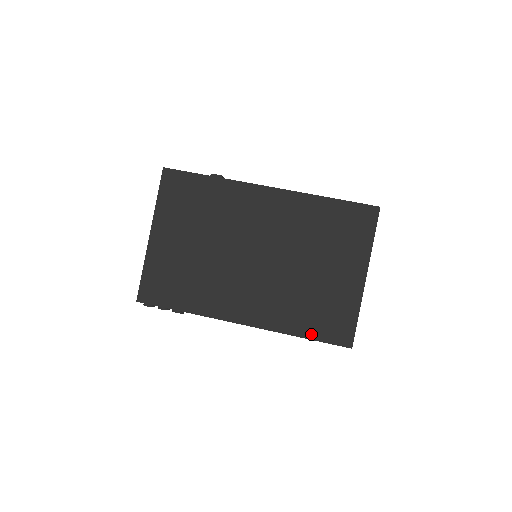
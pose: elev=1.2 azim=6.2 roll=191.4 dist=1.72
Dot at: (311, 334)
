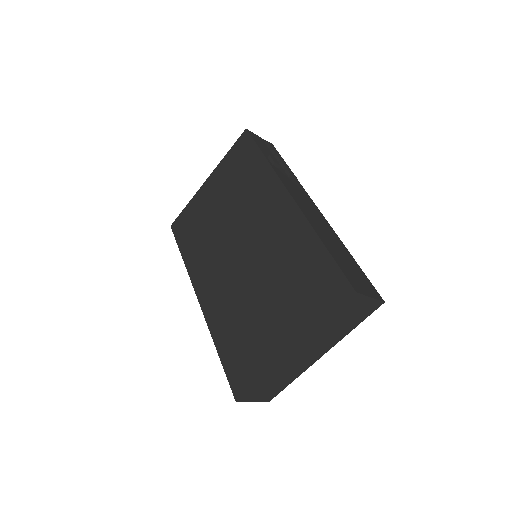
Dot at: (224, 356)
